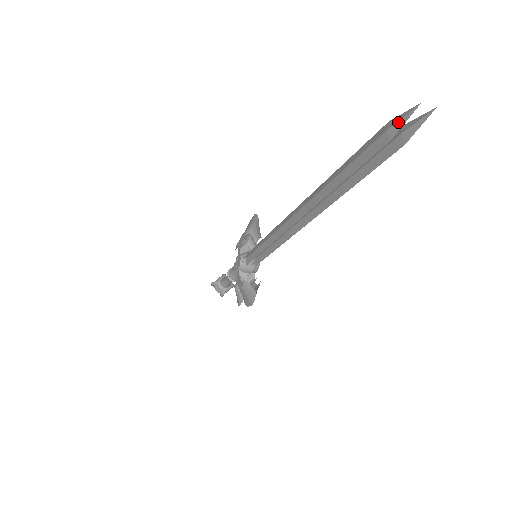
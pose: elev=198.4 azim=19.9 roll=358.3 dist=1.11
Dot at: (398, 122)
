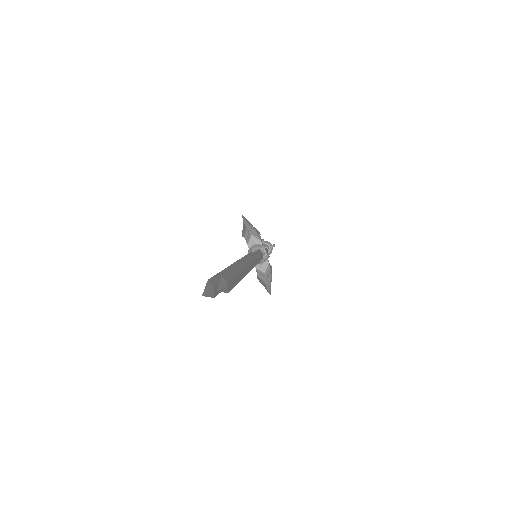
Dot at: (206, 292)
